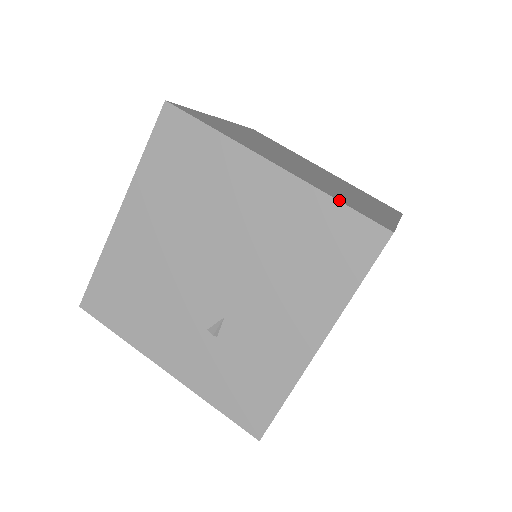
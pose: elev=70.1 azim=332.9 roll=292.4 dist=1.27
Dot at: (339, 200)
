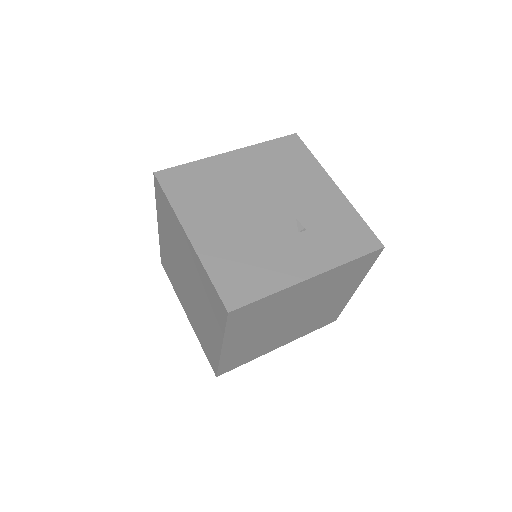
Dot at: (267, 142)
